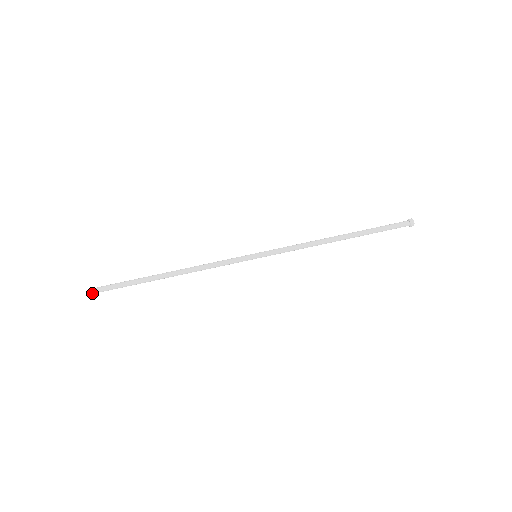
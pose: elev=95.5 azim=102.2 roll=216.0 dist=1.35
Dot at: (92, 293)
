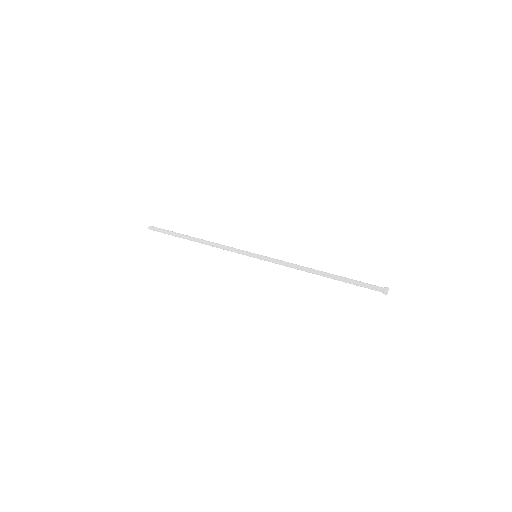
Dot at: (149, 228)
